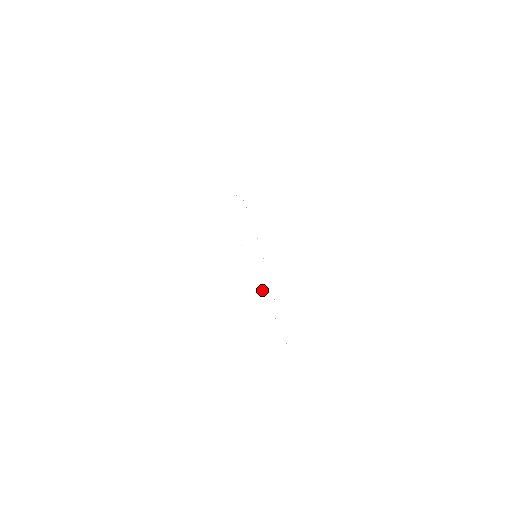
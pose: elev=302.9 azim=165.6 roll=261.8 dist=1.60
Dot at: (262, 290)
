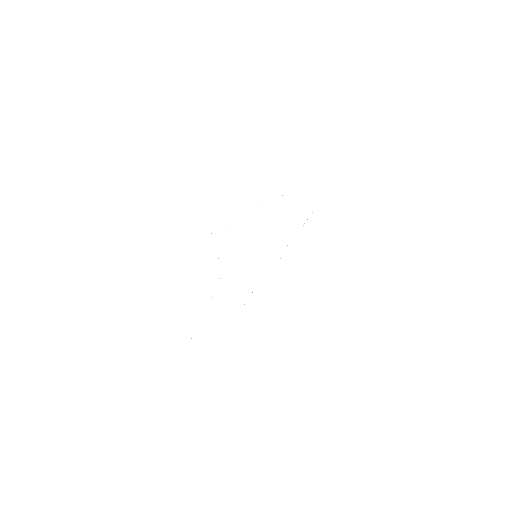
Dot at: occluded
